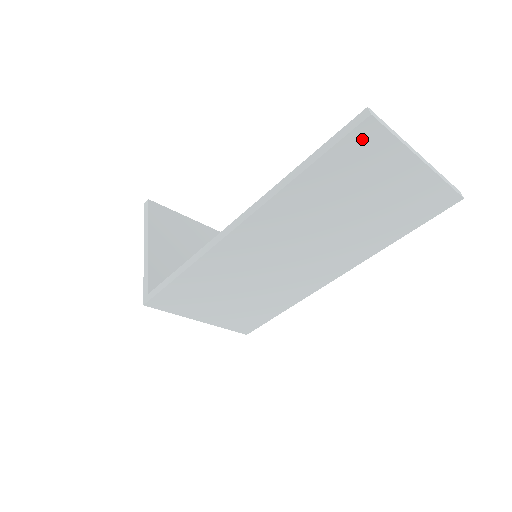
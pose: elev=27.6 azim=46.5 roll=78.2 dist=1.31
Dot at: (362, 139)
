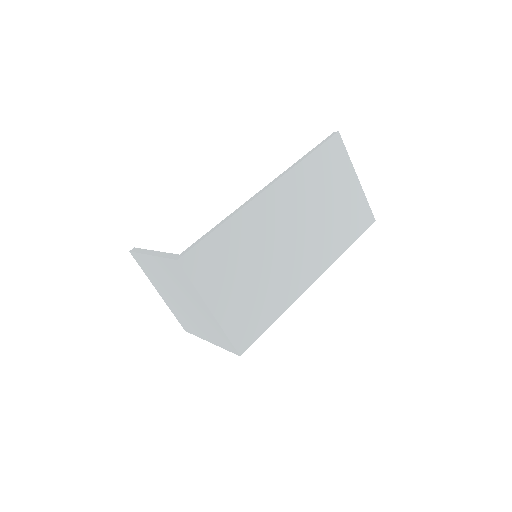
Dot at: (335, 146)
